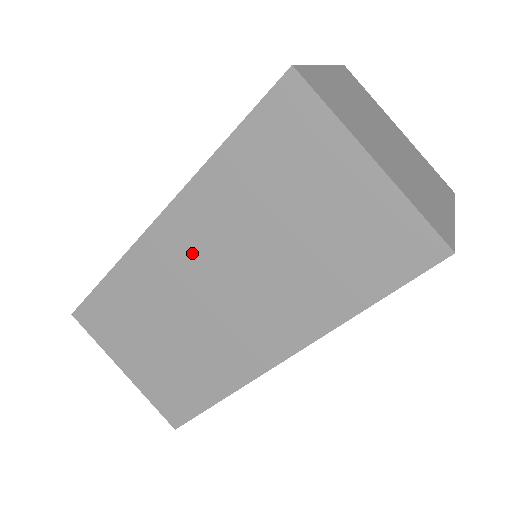
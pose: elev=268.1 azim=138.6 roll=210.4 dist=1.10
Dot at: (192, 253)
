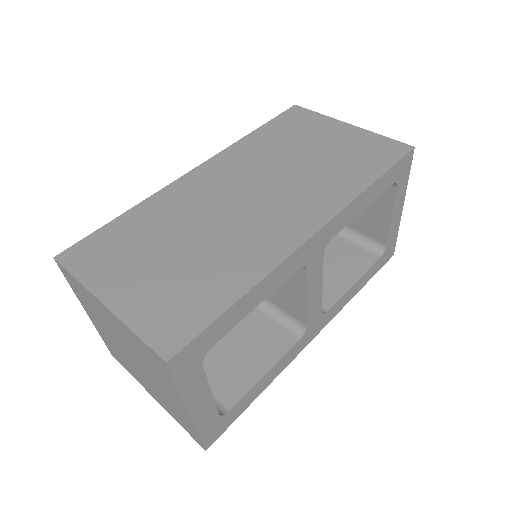
Dot at: (224, 181)
